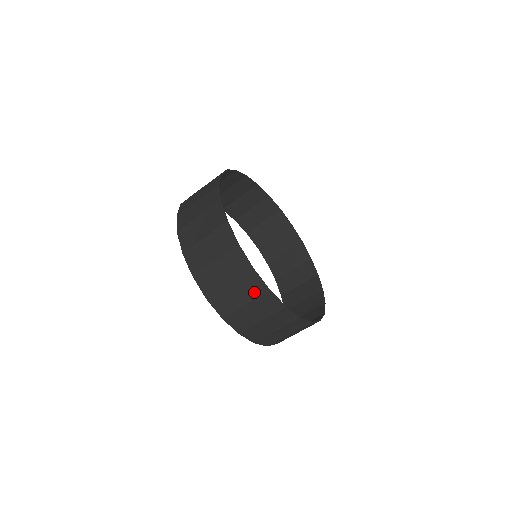
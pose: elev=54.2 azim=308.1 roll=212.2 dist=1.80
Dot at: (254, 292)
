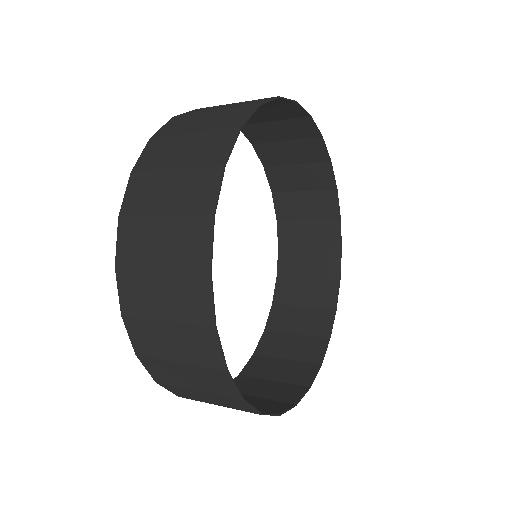
Dot at: (311, 343)
